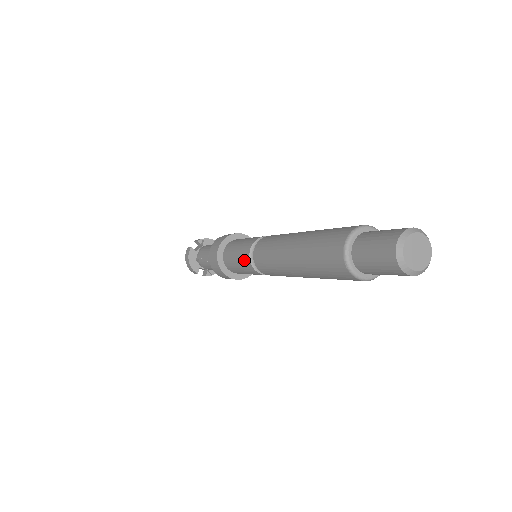
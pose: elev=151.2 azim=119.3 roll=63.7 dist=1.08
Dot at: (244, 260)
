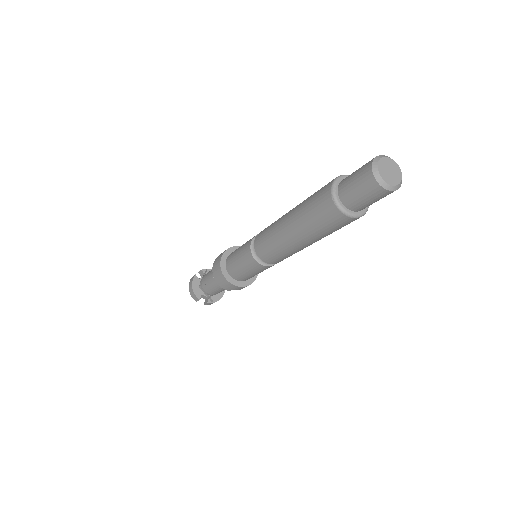
Dot at: (245, 254)
